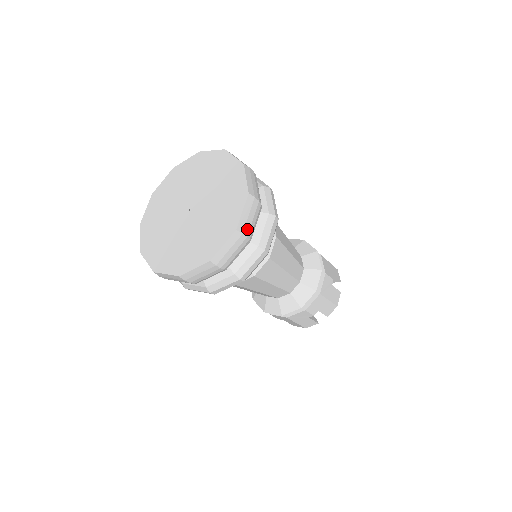
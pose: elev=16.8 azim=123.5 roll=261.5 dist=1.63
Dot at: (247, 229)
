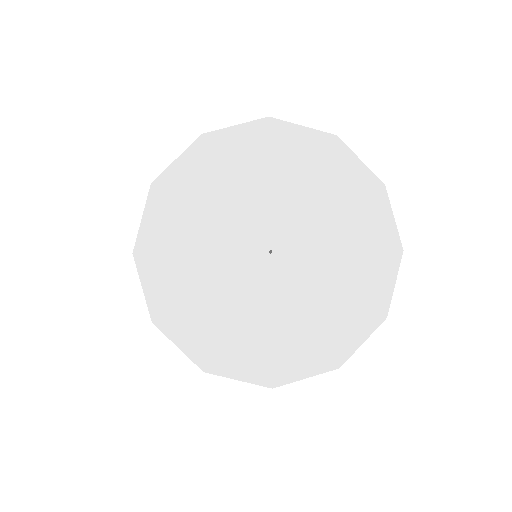
Dot at: occluded
